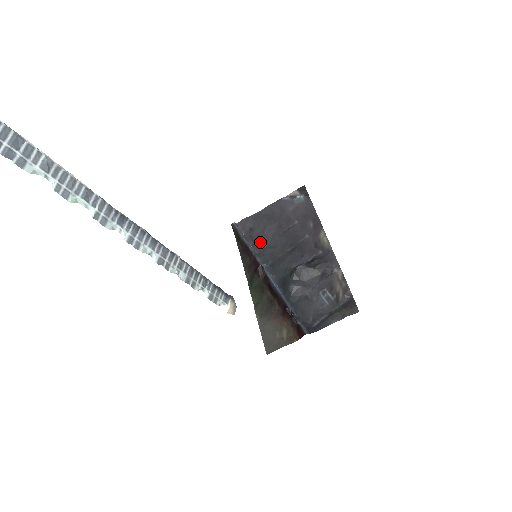
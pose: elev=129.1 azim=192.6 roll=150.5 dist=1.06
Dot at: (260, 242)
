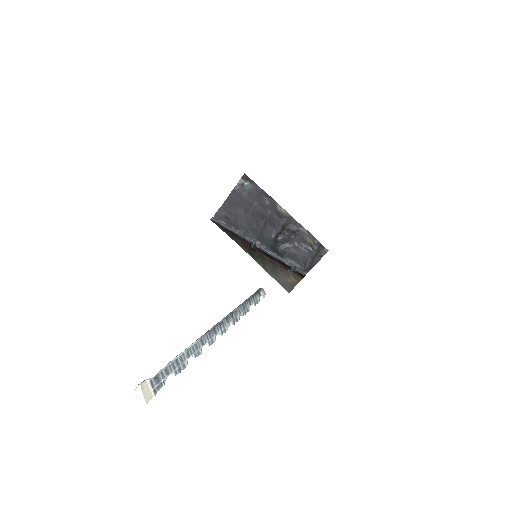
Dot at: (240, 226)
